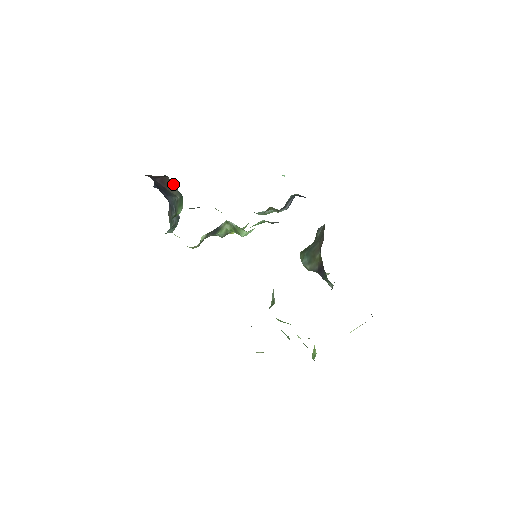
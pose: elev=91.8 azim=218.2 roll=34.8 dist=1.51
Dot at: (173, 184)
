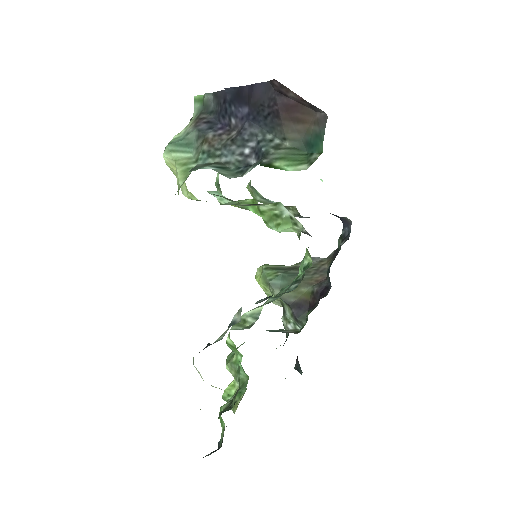
Dot at: (312, 127)
